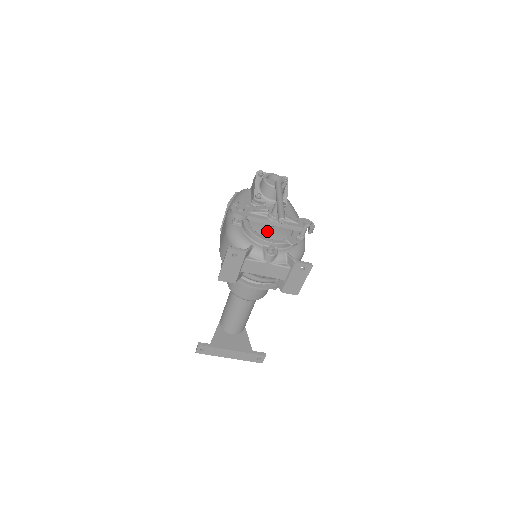
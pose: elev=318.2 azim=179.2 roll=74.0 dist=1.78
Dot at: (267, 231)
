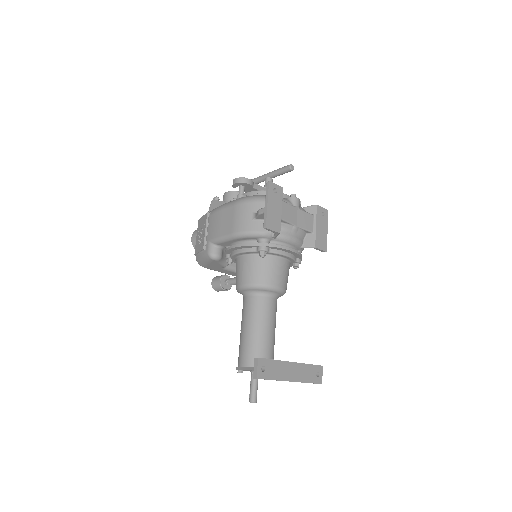
Dot at: occluded
